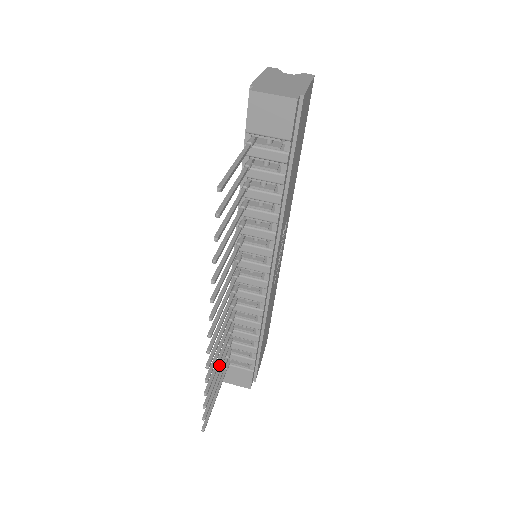
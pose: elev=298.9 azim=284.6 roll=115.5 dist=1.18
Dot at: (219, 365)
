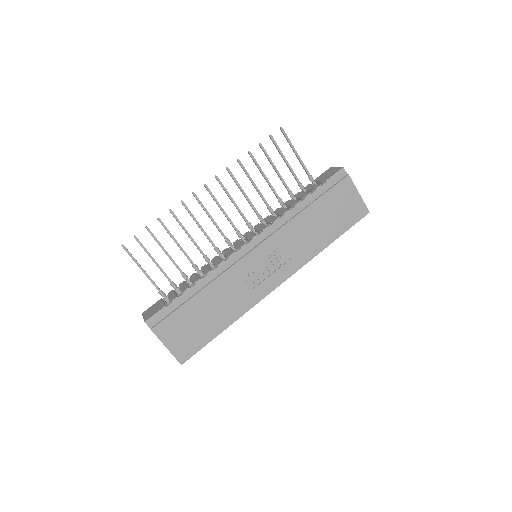
Dot at: occluded
